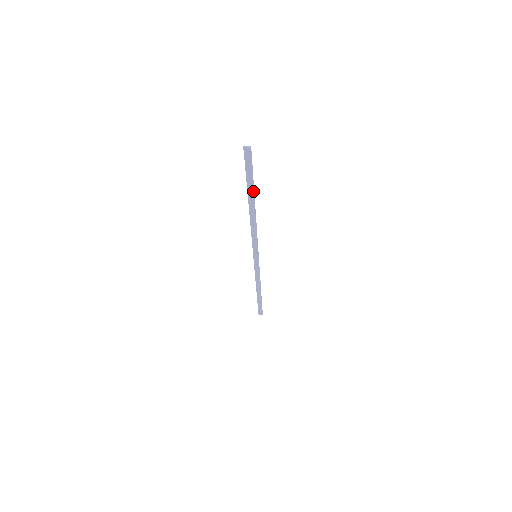
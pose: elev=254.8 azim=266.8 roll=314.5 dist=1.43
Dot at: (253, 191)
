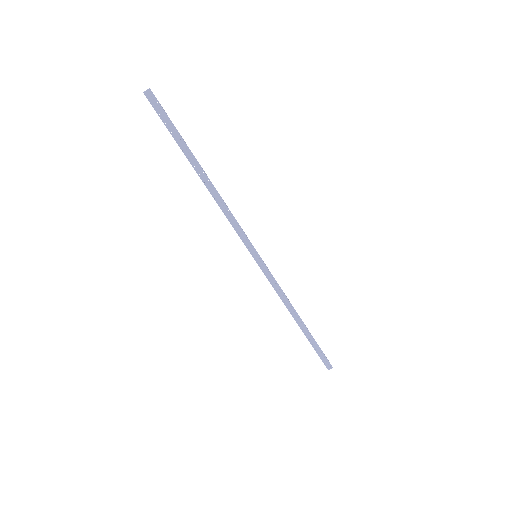
Dot at: (188, 150)
